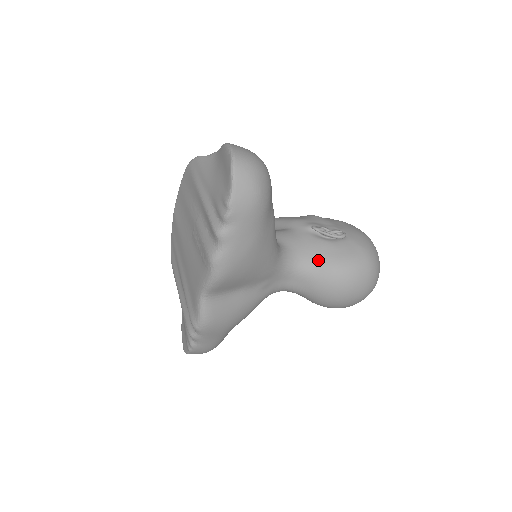
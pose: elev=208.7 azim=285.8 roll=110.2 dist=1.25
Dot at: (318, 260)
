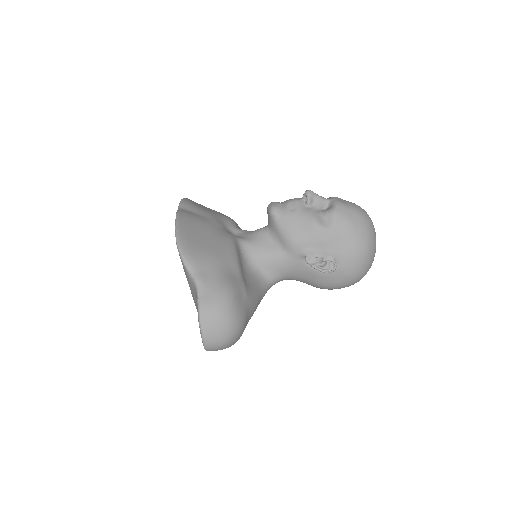
Dot at: (306, 280)
